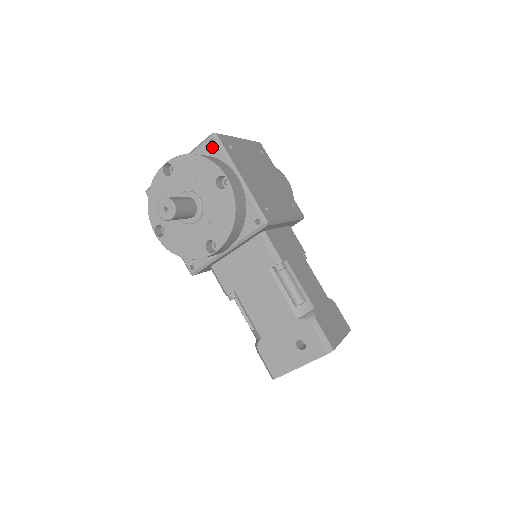
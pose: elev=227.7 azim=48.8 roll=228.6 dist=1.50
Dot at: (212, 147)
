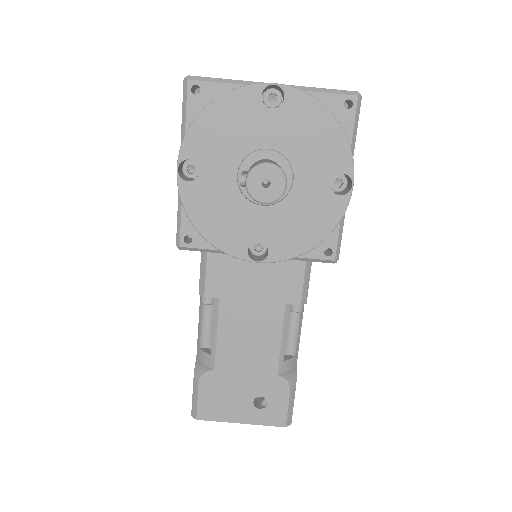
Dot at: (344, 111)
